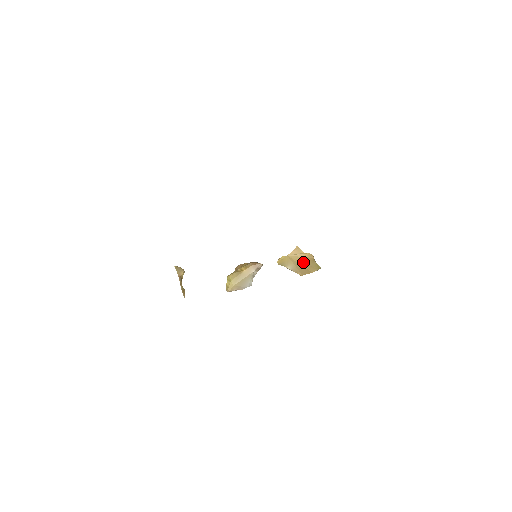
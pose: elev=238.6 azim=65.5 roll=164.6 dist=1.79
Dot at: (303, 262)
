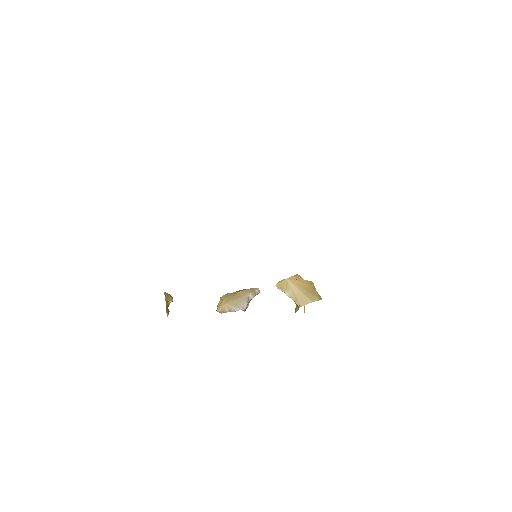
Dot at: (303, 288)
